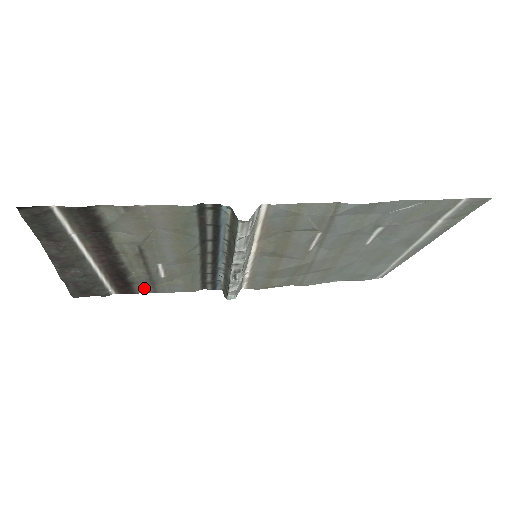
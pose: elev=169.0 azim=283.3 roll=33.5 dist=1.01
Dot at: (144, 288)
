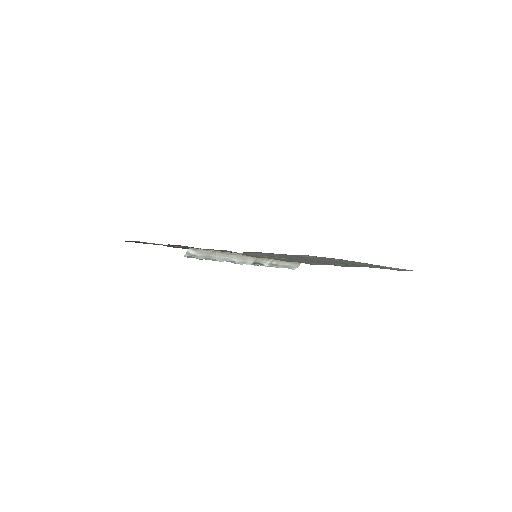
Dot at: occluded
